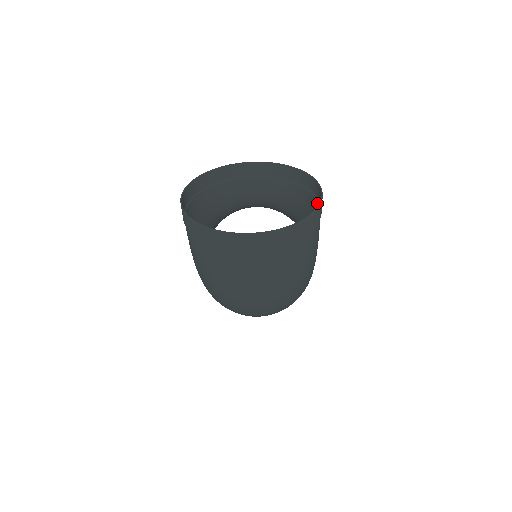
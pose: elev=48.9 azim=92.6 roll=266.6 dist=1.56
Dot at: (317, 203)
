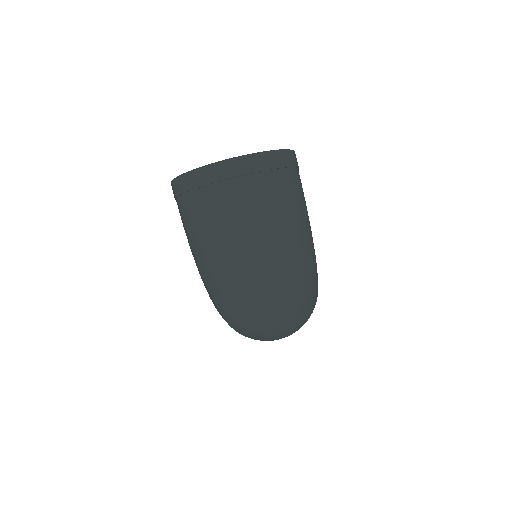
Dot at: occluded
